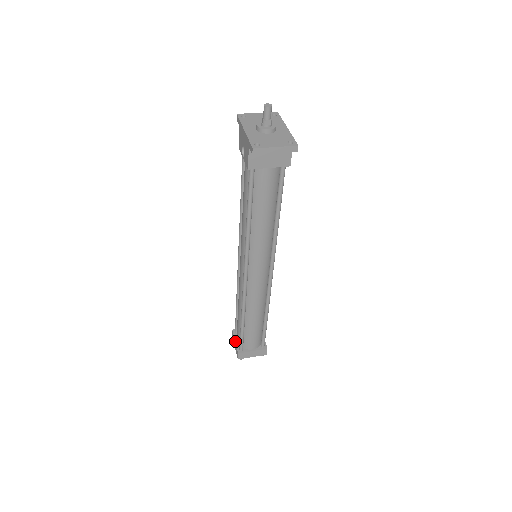
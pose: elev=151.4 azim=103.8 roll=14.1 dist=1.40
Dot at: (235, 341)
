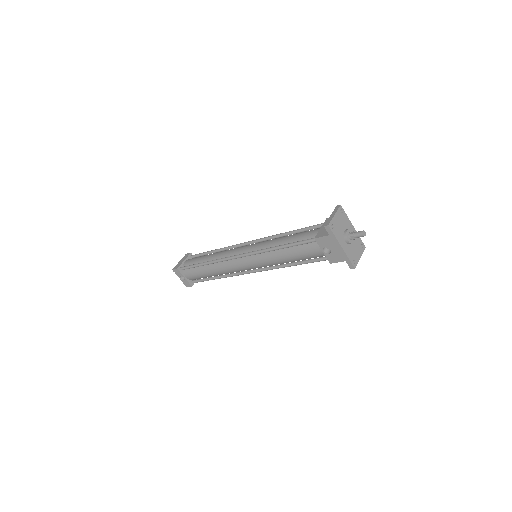
Dot at: (185, 278)
